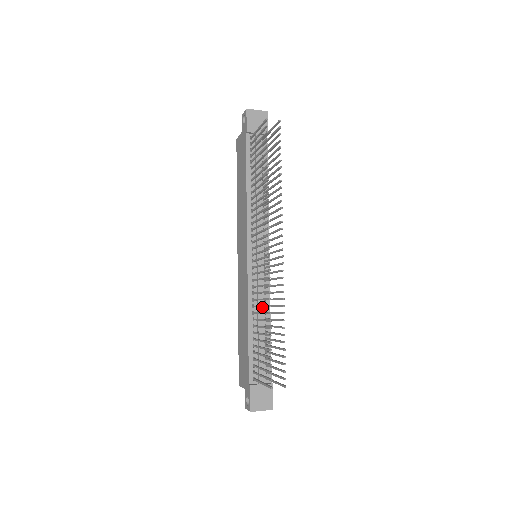
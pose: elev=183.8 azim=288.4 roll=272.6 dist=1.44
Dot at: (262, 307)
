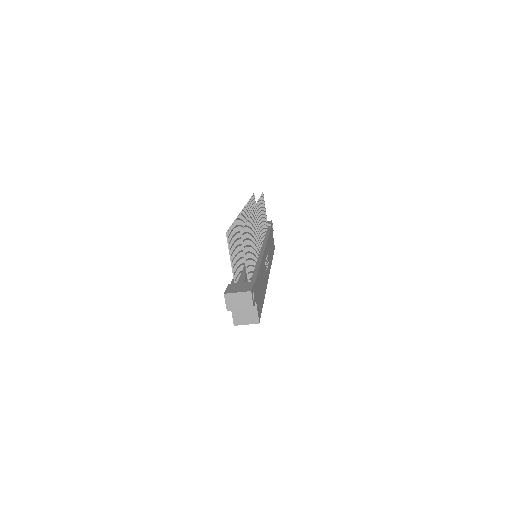
Dot at: occluded
